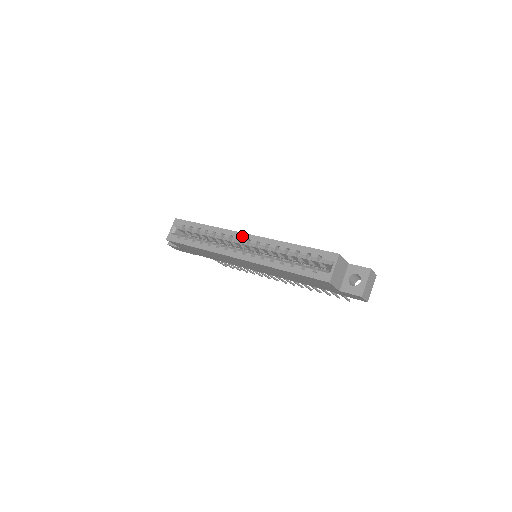
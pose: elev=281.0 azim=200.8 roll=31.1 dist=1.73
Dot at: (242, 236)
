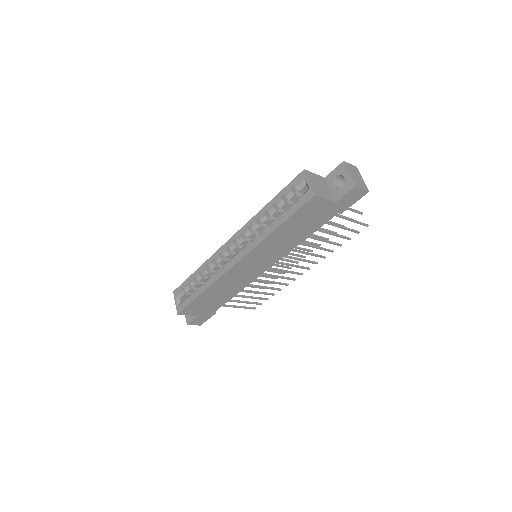
Dot at: (227, 245)
